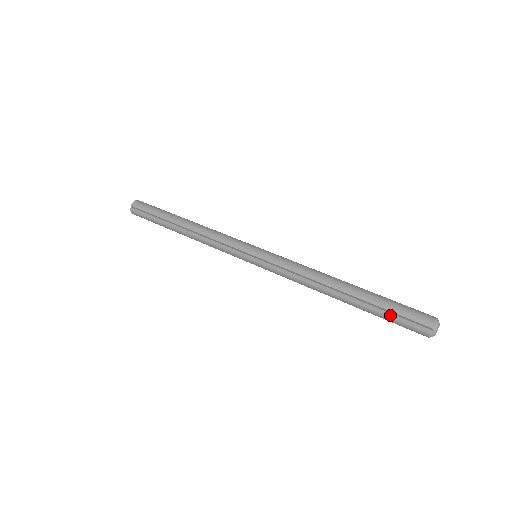
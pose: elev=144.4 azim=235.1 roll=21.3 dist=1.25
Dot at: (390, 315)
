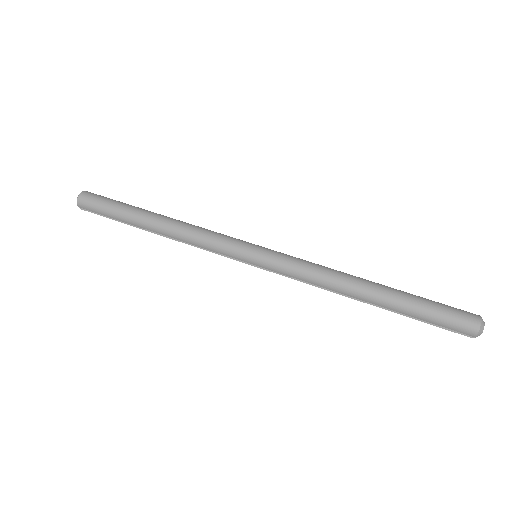
Dot at: (427, 322)
